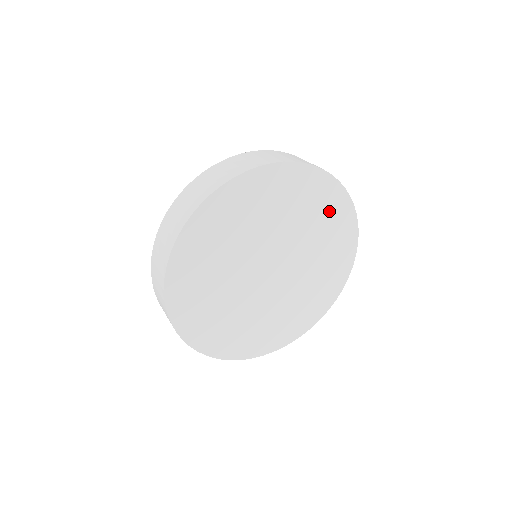
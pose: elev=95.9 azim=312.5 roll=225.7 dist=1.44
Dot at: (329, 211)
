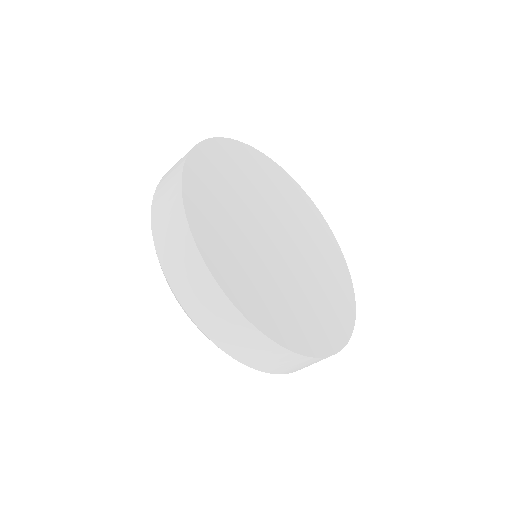
Dot at: (270, 174)
